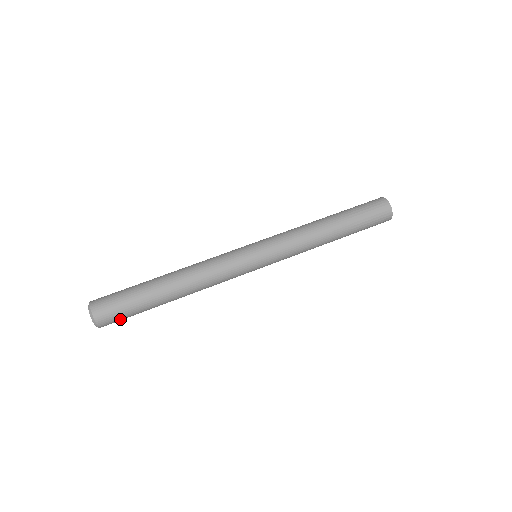
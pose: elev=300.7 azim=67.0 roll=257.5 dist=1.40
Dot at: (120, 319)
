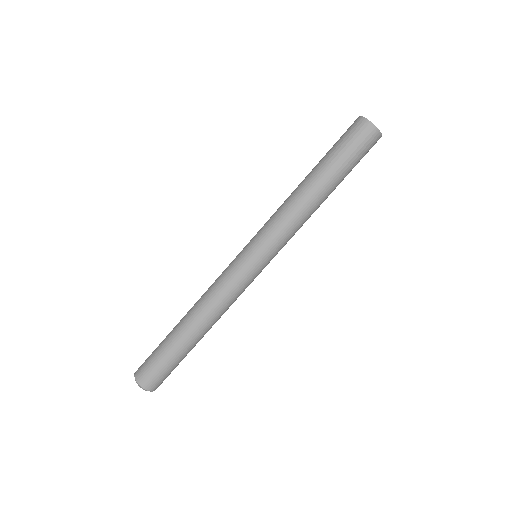
Dot at: (169, 374)
